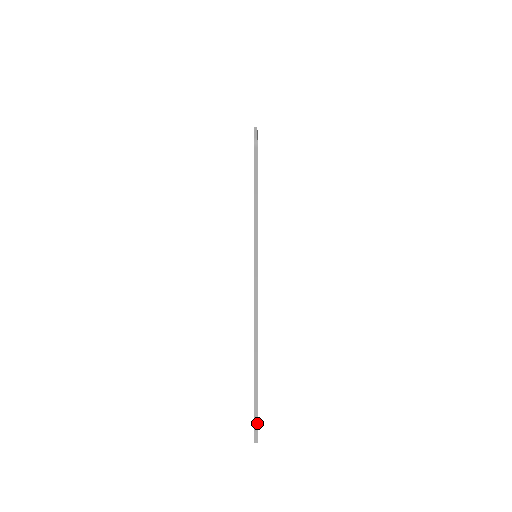
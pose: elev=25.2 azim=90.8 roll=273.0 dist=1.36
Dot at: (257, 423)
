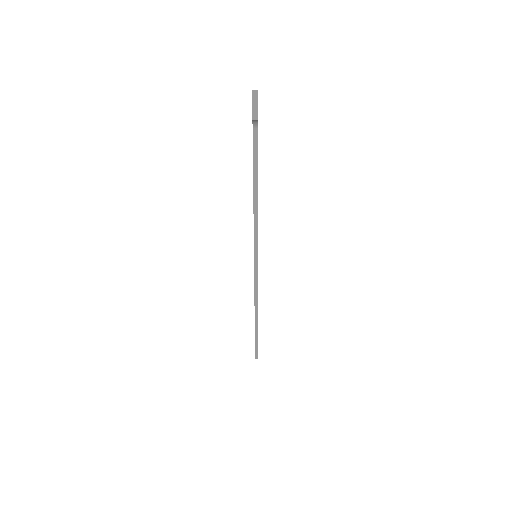
Dot at: (257, 352)
